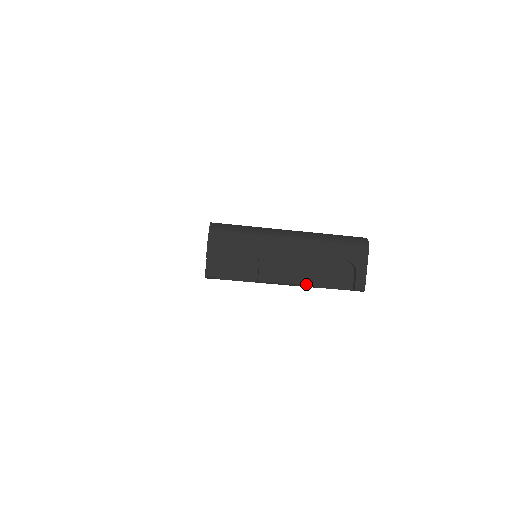
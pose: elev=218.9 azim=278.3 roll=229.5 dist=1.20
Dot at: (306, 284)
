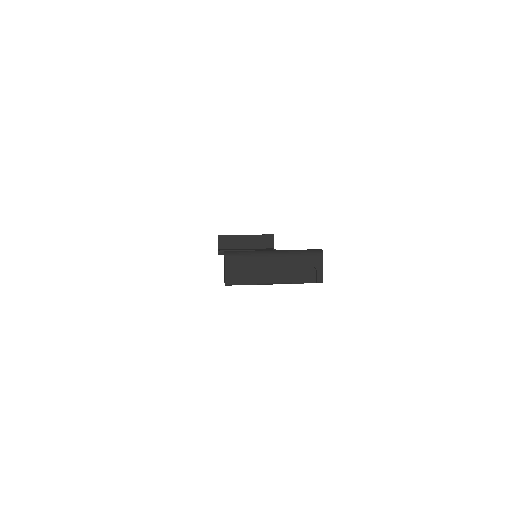
Dot at: (287, 283)
